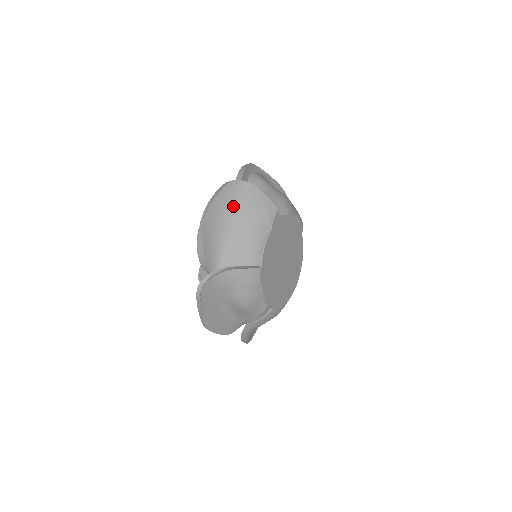
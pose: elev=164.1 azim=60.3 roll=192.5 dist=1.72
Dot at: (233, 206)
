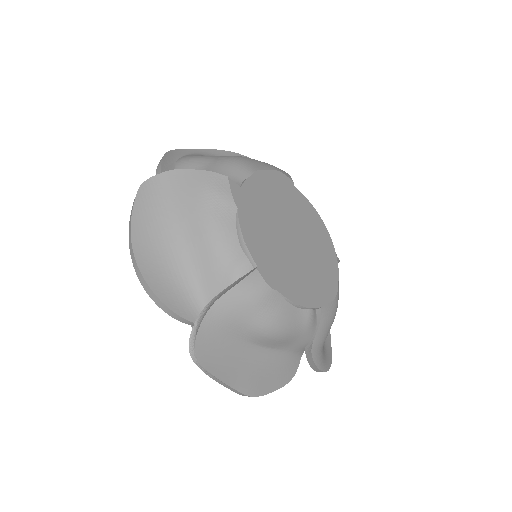
Dot at: (165, 216)
